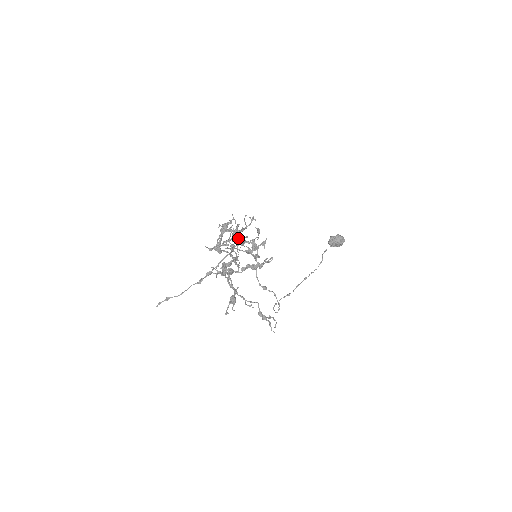
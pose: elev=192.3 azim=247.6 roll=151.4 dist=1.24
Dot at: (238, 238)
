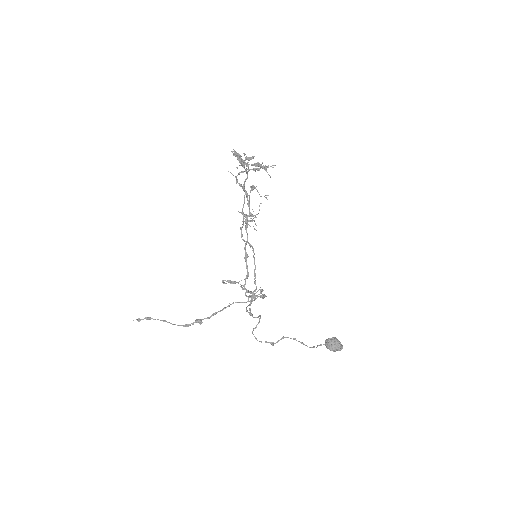
Dot at: (253, 189)
